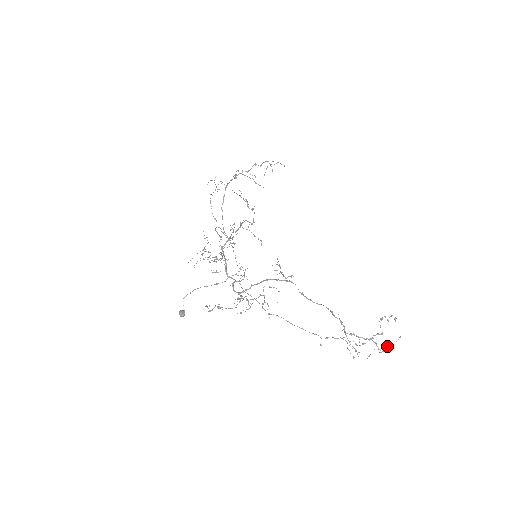
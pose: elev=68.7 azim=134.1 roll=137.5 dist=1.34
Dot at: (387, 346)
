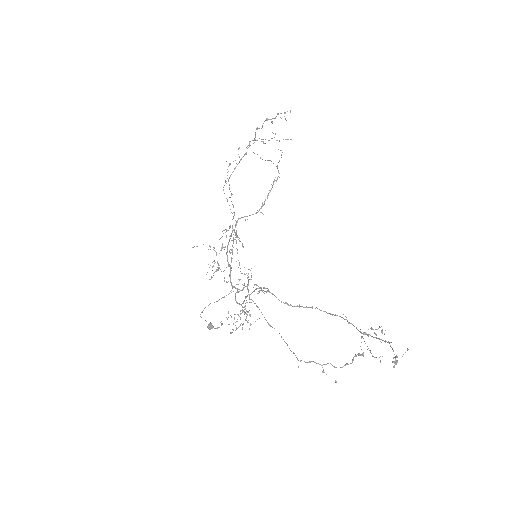
Dot at: occluded
